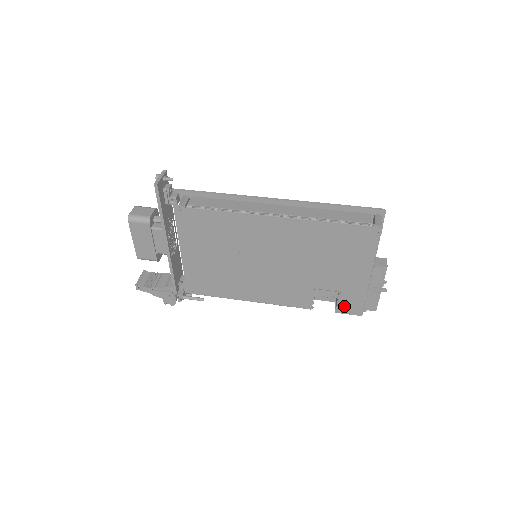
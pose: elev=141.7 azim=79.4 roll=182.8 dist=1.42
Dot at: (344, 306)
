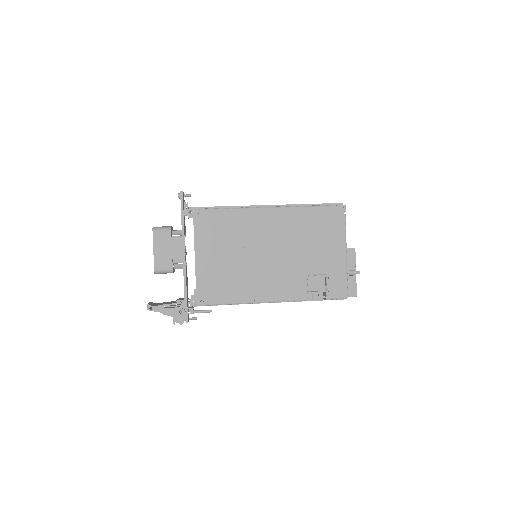
Dot at: (332, 289)
